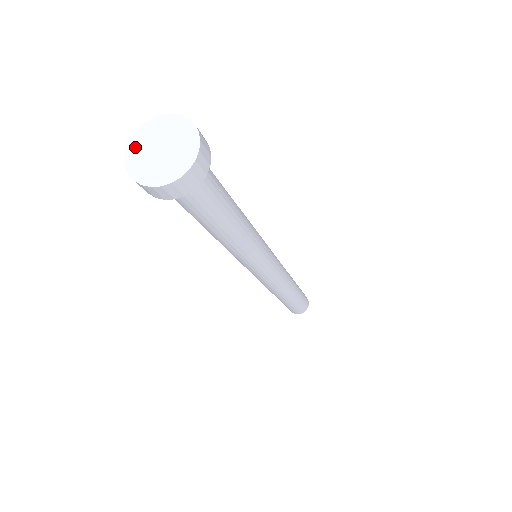
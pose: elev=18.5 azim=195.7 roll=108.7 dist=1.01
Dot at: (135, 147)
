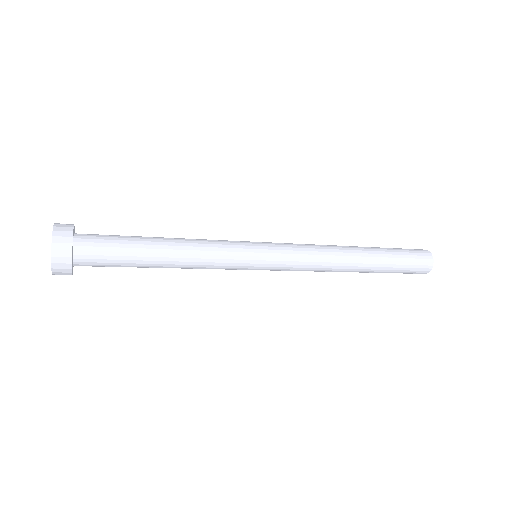
Dot at: occluded
